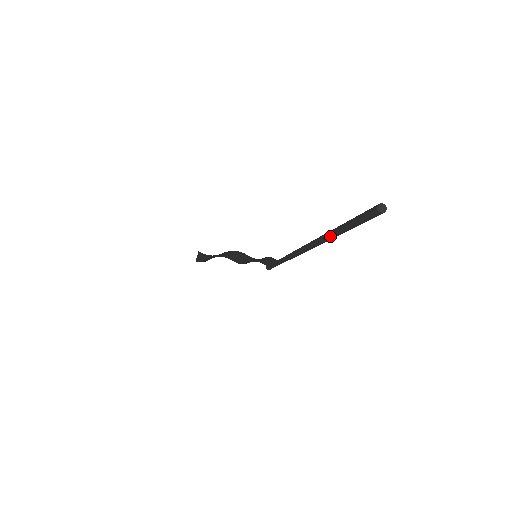
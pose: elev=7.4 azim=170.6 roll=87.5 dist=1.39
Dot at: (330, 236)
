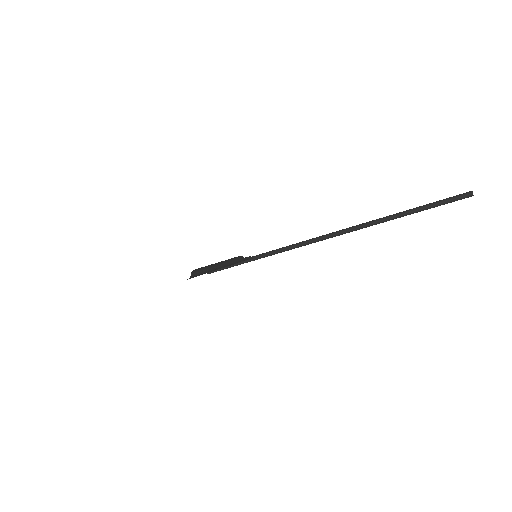
Dot at: (394, 218)
